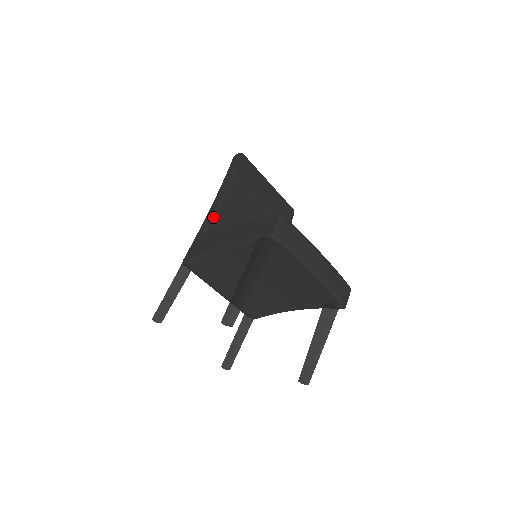
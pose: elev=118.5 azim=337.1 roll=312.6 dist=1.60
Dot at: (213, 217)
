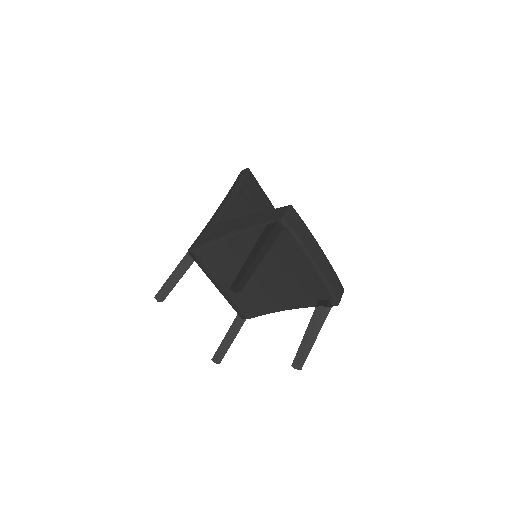
Dot at: (220, 215)
